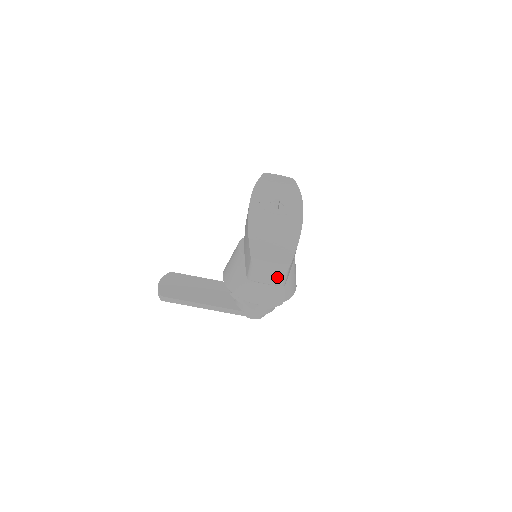
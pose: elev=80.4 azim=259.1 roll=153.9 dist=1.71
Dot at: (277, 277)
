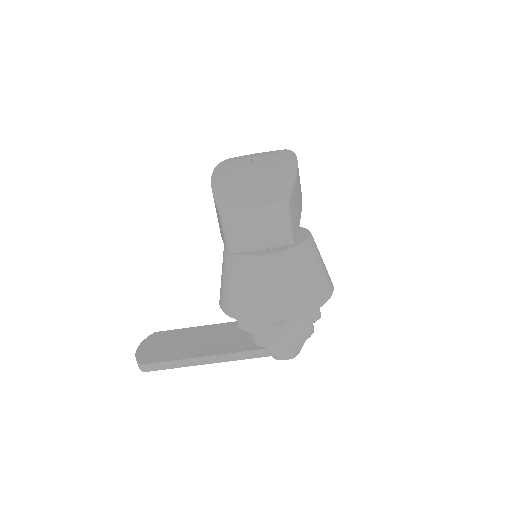
Dot at: (274, 229)
